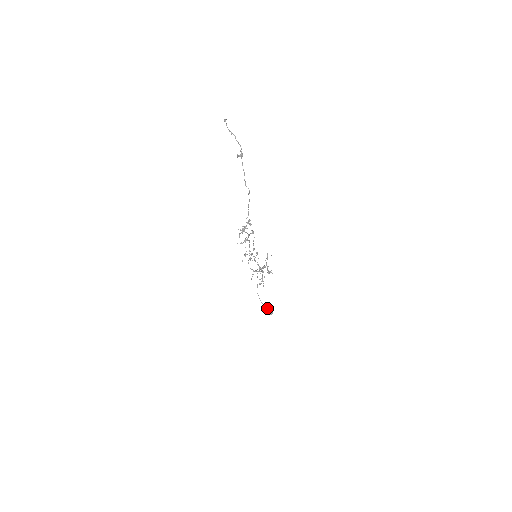
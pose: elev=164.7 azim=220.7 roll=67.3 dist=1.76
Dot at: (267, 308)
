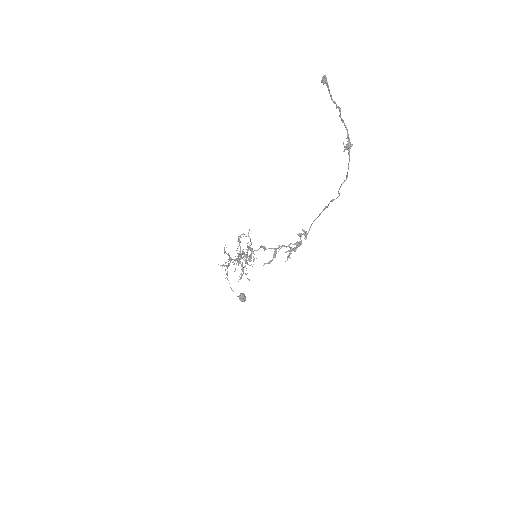
Dot at: (243, 298)
